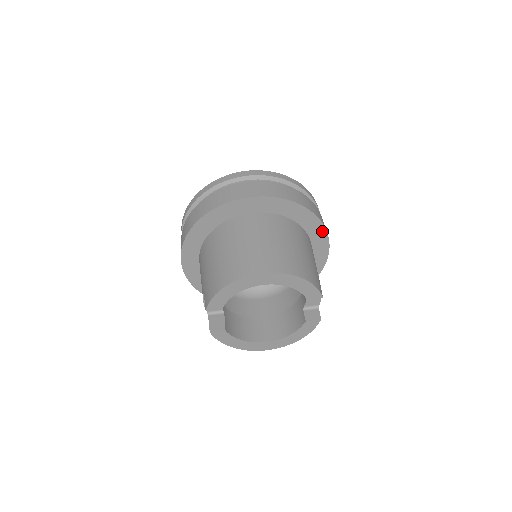
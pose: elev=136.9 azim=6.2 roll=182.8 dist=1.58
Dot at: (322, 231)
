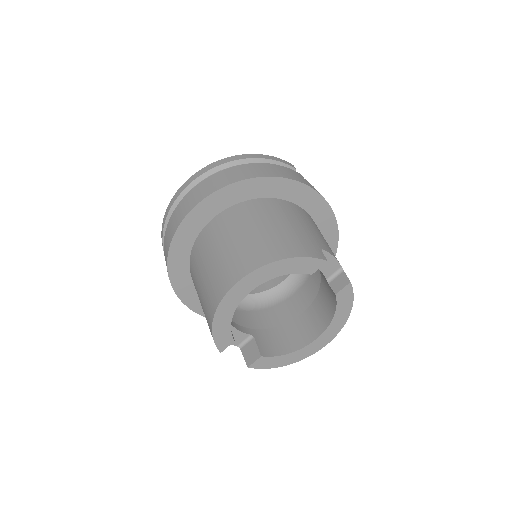
Dot at: (297, 186)
